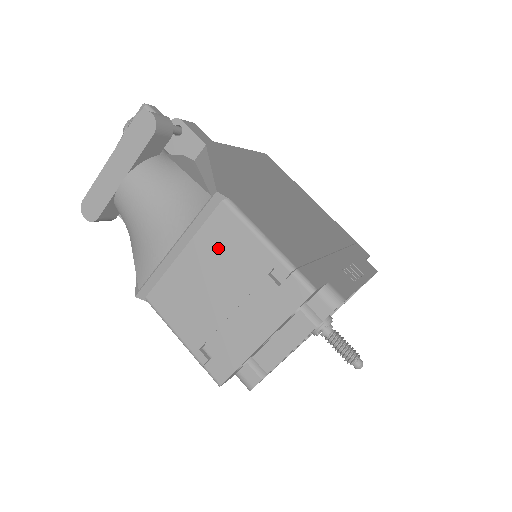
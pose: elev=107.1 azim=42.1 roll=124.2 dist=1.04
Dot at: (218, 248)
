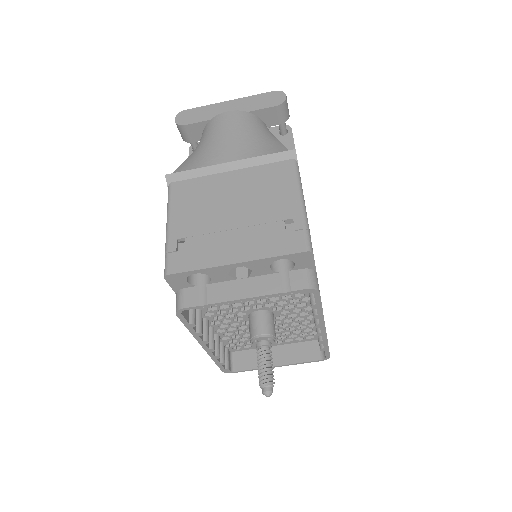
Dot at: (261, 184)
